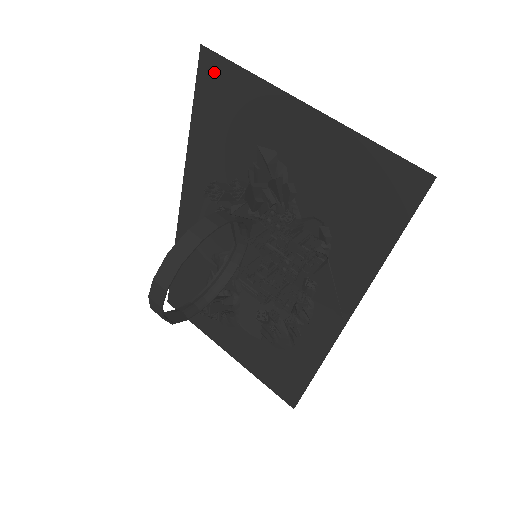
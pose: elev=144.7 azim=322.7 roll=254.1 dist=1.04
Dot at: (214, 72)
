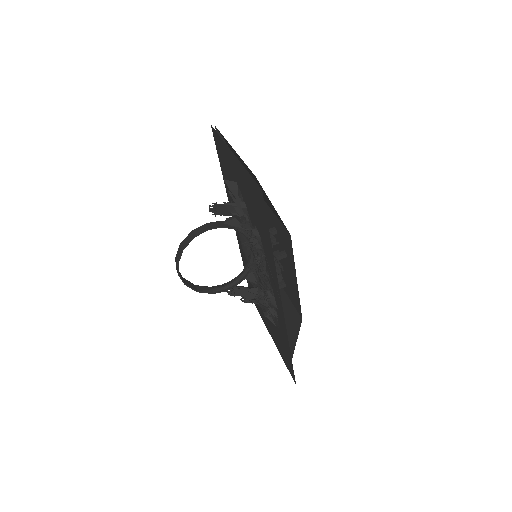
Dot at: (216, 139)
